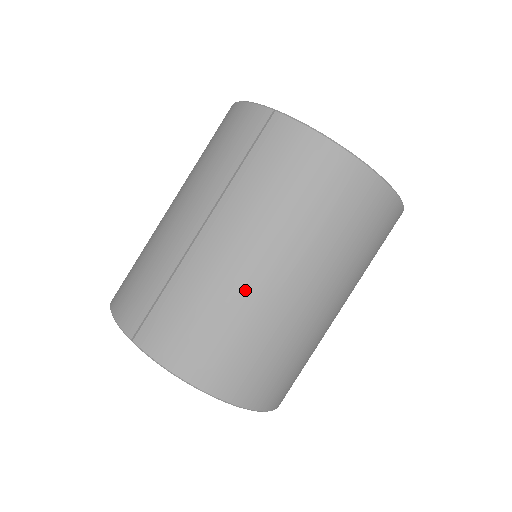
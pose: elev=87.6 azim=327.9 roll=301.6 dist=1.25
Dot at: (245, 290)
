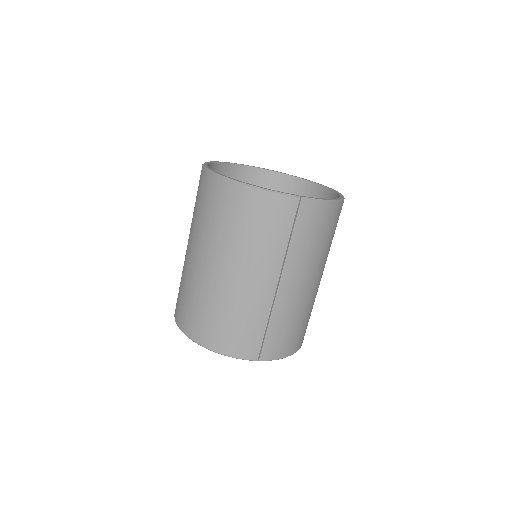
Dot at: (308, 299)
